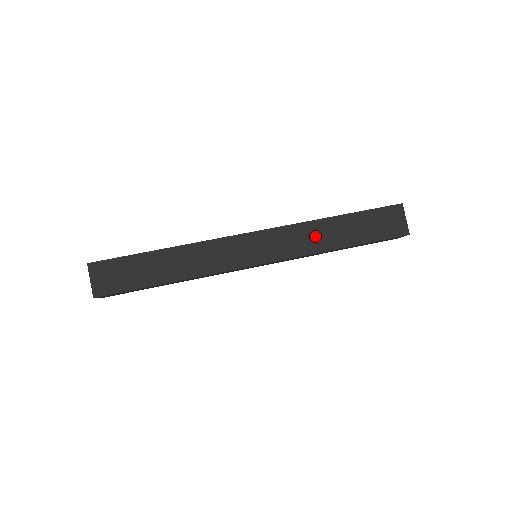
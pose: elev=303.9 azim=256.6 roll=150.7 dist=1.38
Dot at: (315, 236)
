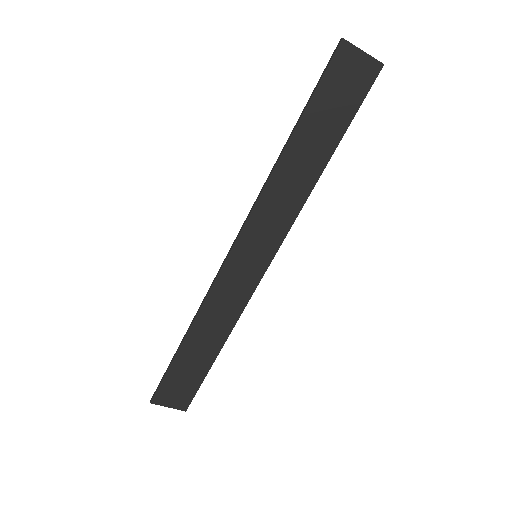
Dot at: (288, 187)
